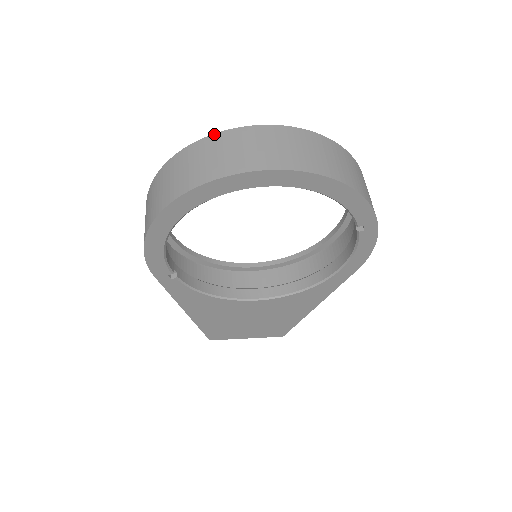
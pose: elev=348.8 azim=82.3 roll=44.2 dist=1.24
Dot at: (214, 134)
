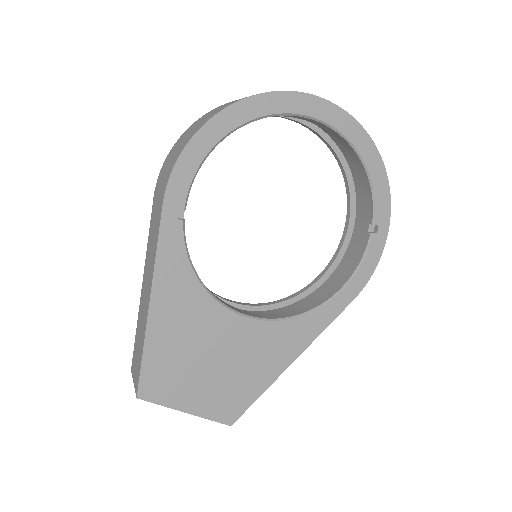
Dot at: occluded
